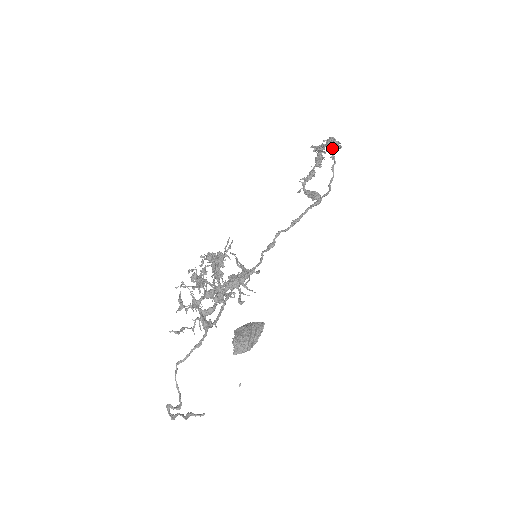
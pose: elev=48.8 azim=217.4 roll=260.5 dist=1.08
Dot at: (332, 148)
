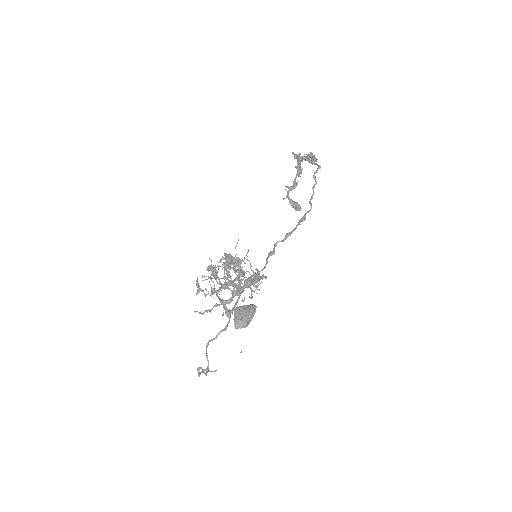
Dot at: (311, 163)
